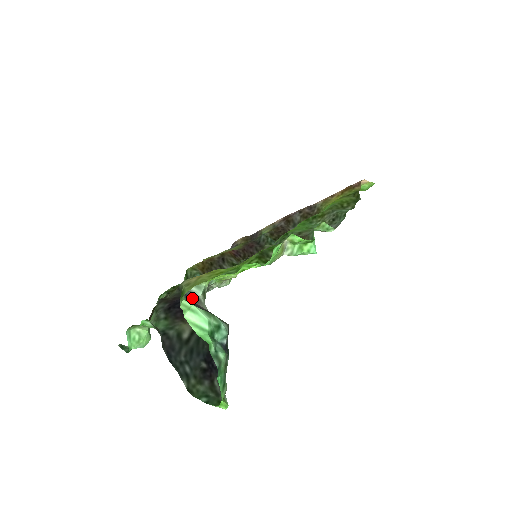
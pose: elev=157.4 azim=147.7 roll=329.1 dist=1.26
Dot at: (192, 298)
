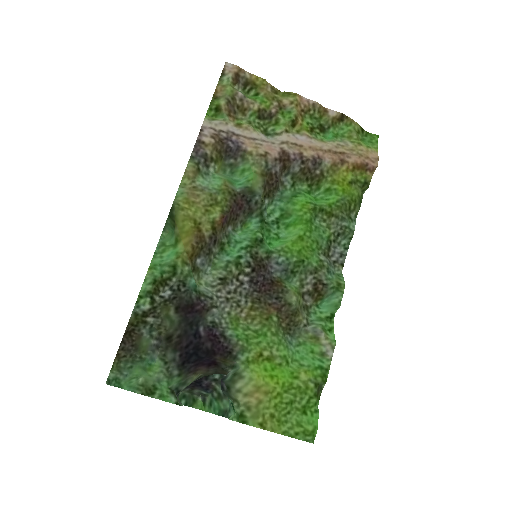
Dot at: occluded
